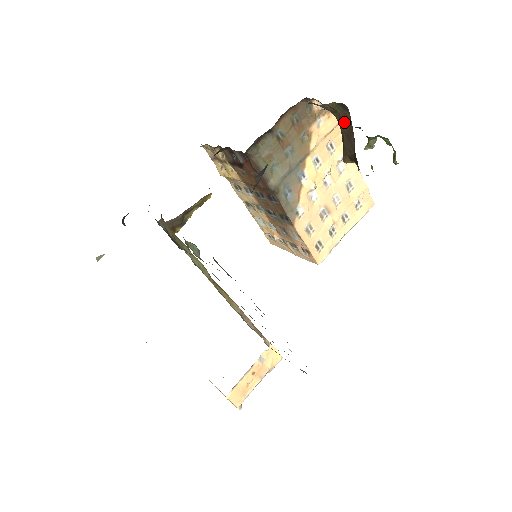
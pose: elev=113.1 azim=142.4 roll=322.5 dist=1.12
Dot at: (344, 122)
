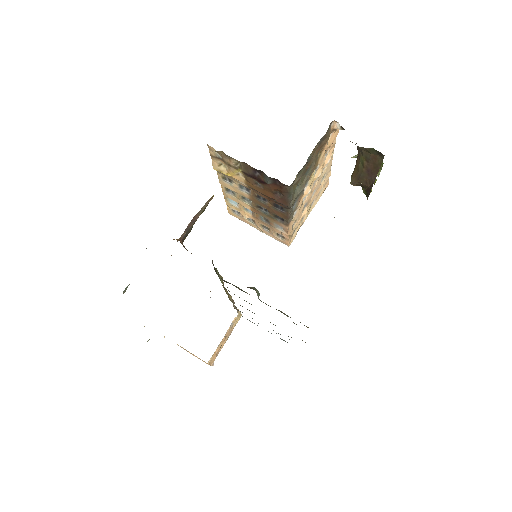
Dot at: (371, 161)
